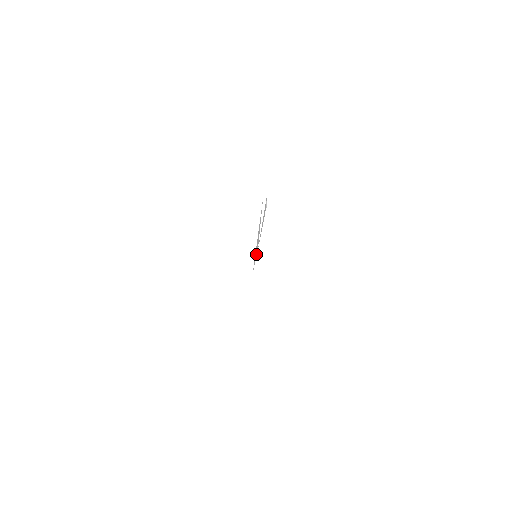
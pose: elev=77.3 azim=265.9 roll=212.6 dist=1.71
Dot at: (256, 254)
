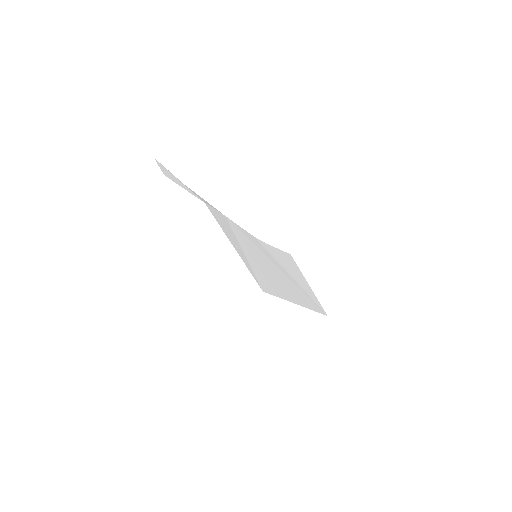
Dot at: (213, 212)
